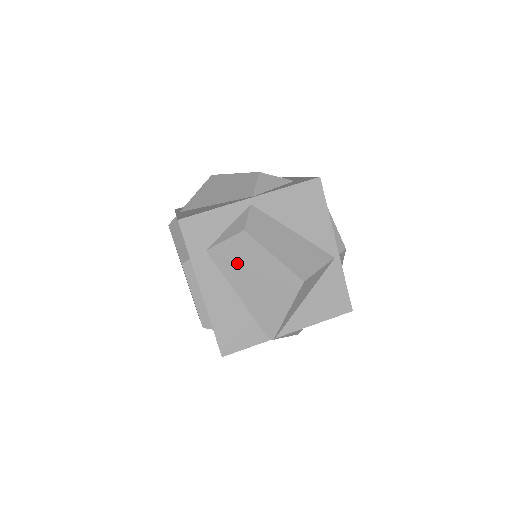
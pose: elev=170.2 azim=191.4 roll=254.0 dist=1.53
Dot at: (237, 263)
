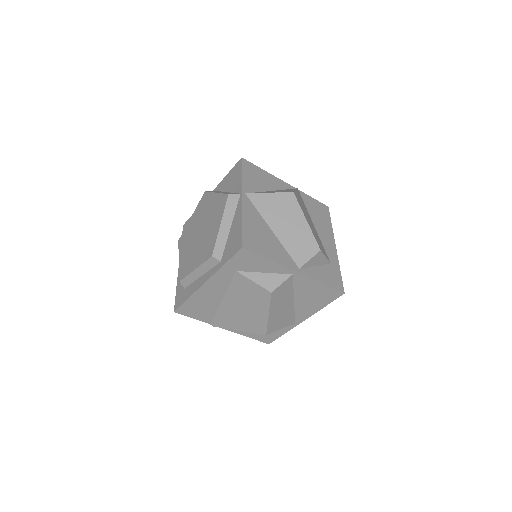
Dot at: (245, 293)
